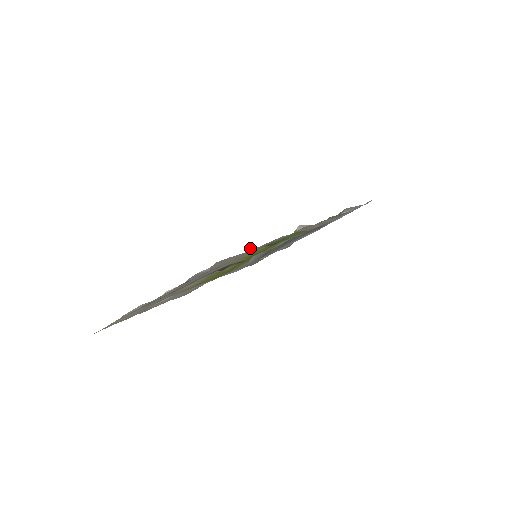
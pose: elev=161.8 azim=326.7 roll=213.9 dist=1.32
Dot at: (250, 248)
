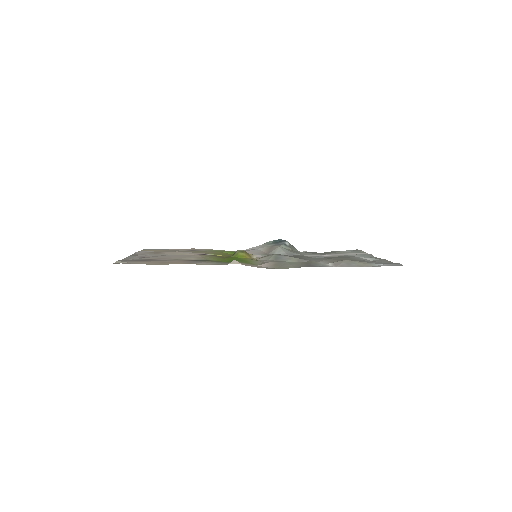
Dot at: (238, 250)
